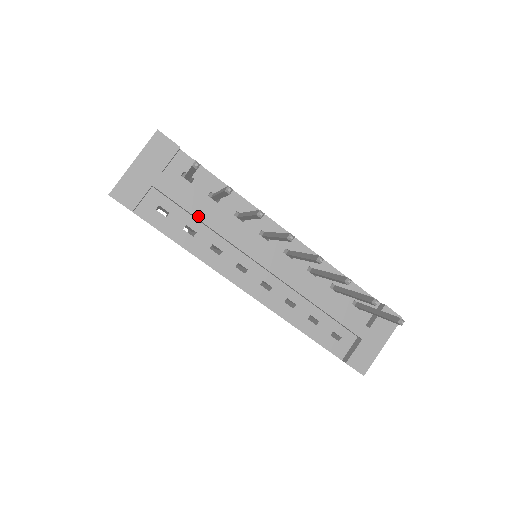
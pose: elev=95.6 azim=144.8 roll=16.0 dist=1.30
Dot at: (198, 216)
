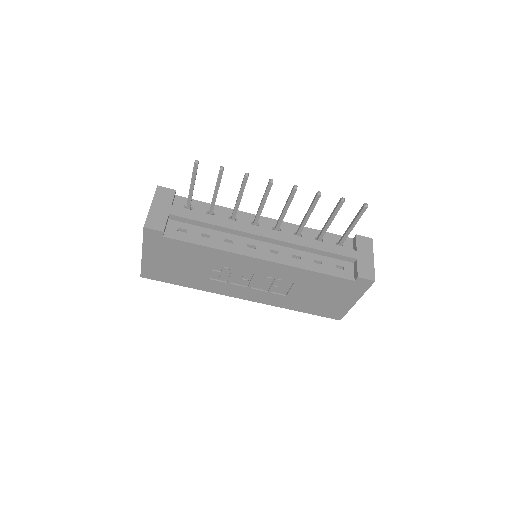
Dot at: (207, 222)
